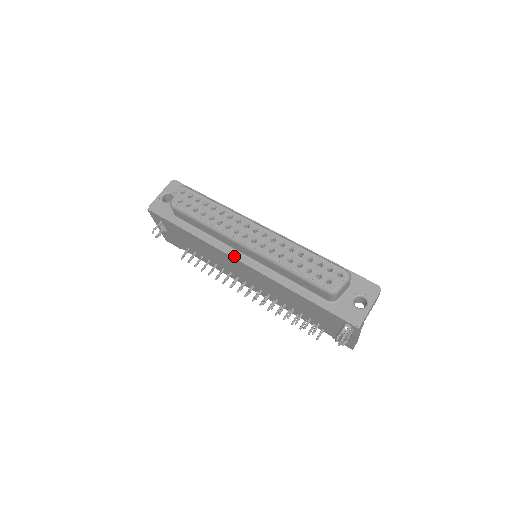
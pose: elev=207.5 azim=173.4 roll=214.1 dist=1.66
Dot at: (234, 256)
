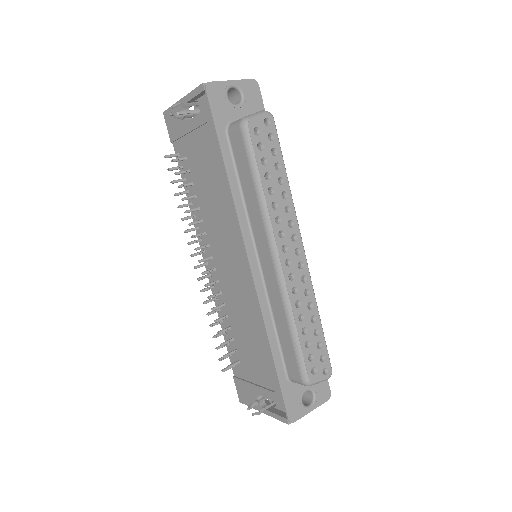
Dot at: (248, 248)
